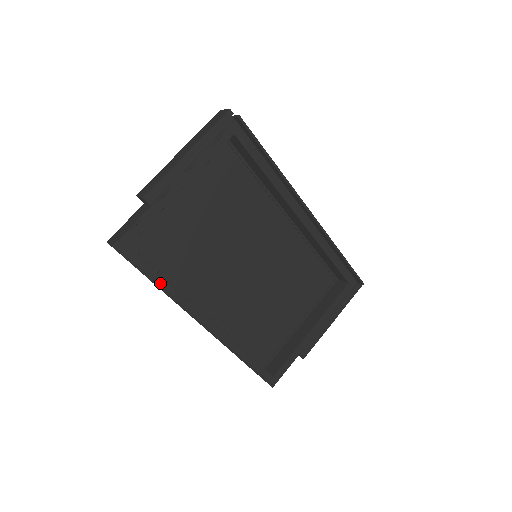
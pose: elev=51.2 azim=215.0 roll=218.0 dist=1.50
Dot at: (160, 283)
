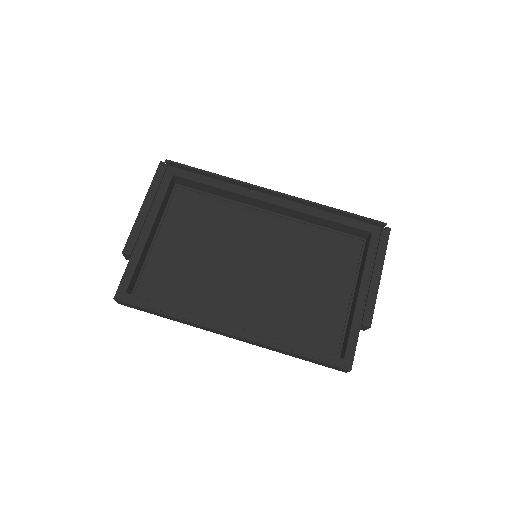
Dot at: (168, 311)
